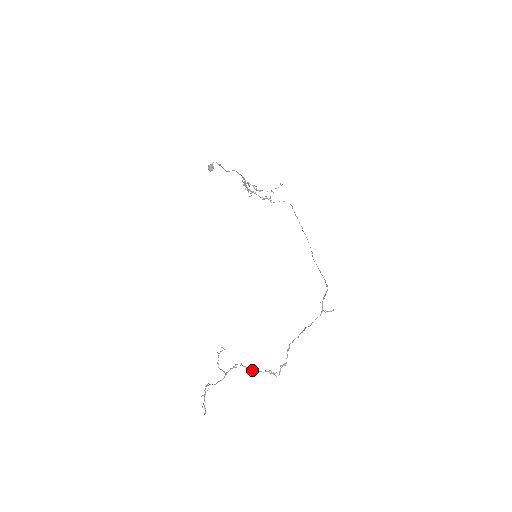
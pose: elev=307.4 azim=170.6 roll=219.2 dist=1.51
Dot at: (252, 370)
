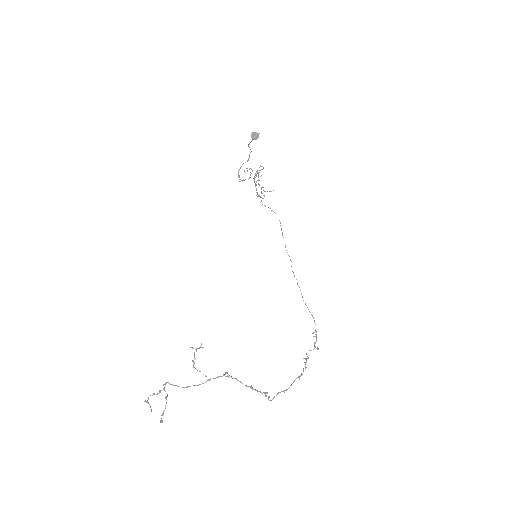
Dot at: (247, 386)
